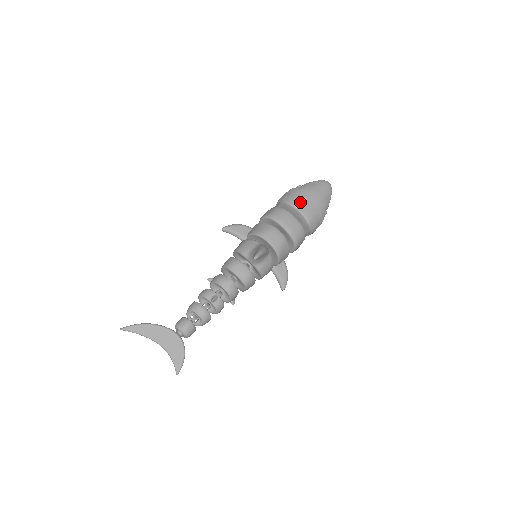
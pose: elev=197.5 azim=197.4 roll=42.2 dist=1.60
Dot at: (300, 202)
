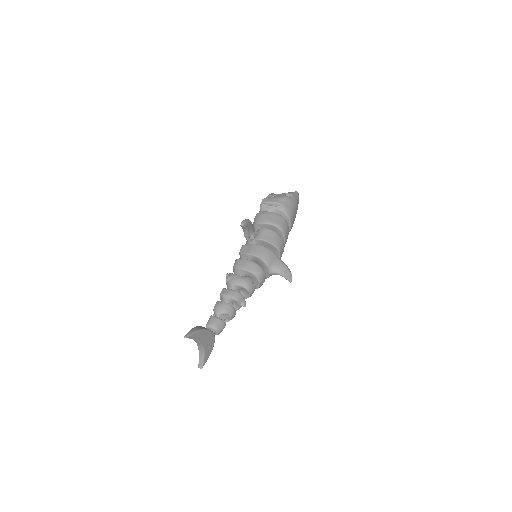
Dot at: (293, 216)
